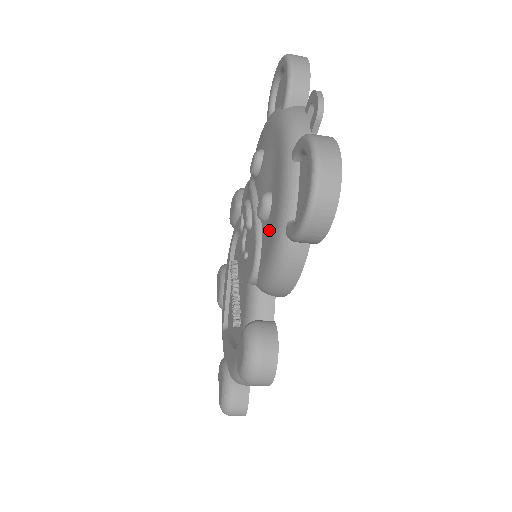
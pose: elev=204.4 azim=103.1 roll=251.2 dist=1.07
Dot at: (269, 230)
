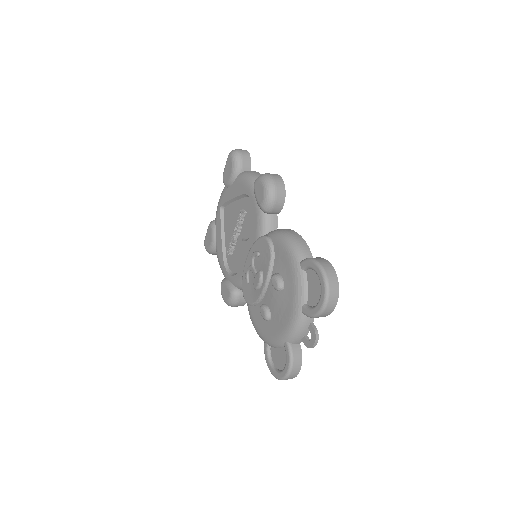
Dot at: (261, 321)
